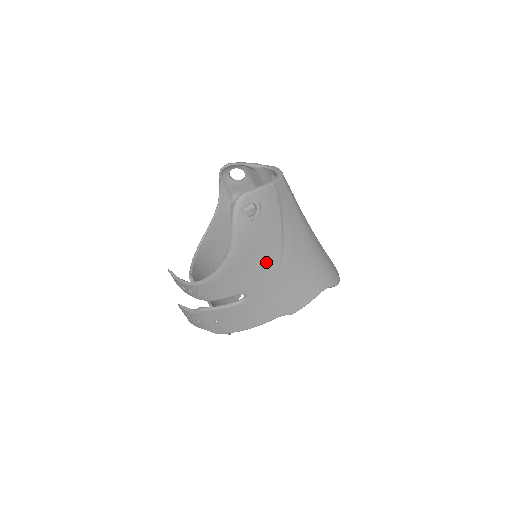
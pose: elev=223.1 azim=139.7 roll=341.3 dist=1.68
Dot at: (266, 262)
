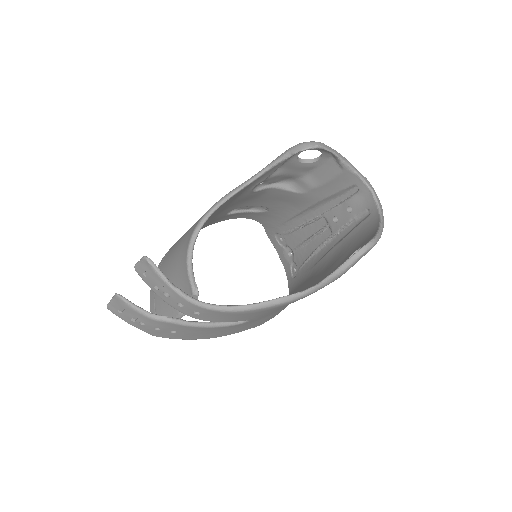
Dot at: occluded
